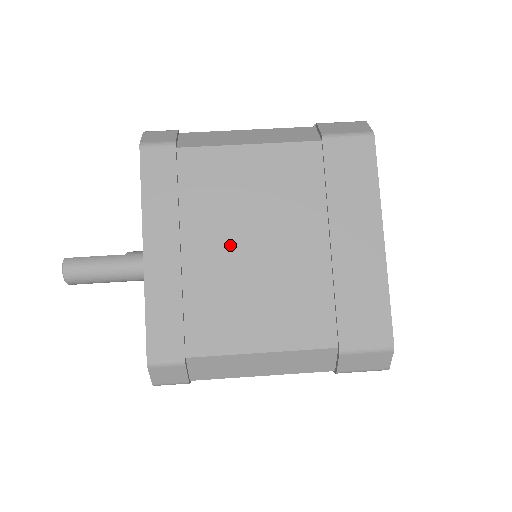
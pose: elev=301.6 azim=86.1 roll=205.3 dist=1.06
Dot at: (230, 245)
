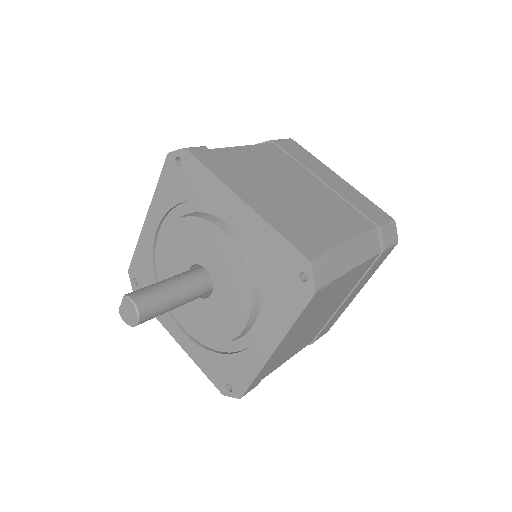
Dot at: (283, 191)
